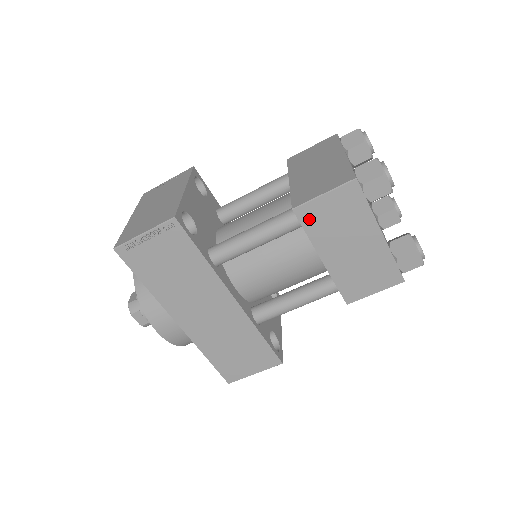
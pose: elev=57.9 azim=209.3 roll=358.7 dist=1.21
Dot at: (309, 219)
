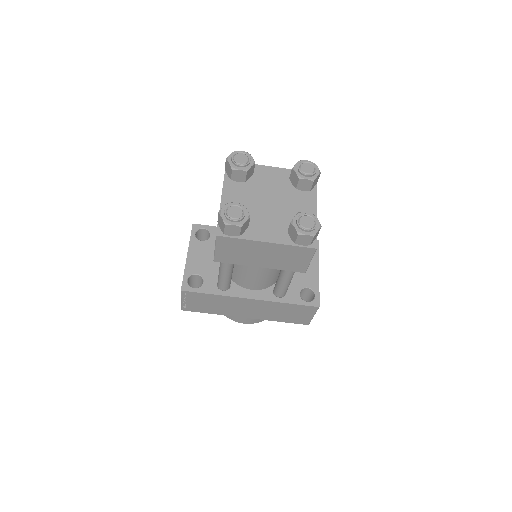
Dot at: (226, 259)
